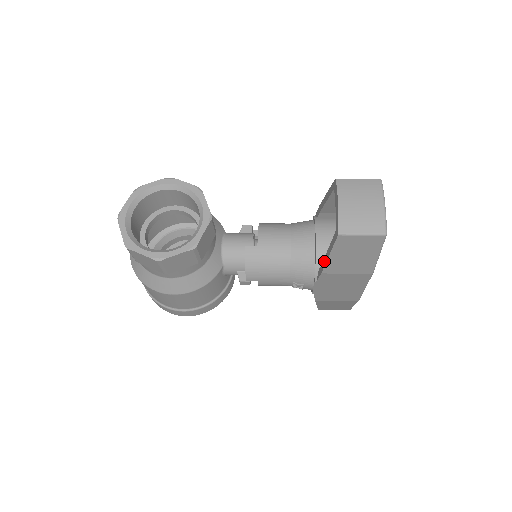
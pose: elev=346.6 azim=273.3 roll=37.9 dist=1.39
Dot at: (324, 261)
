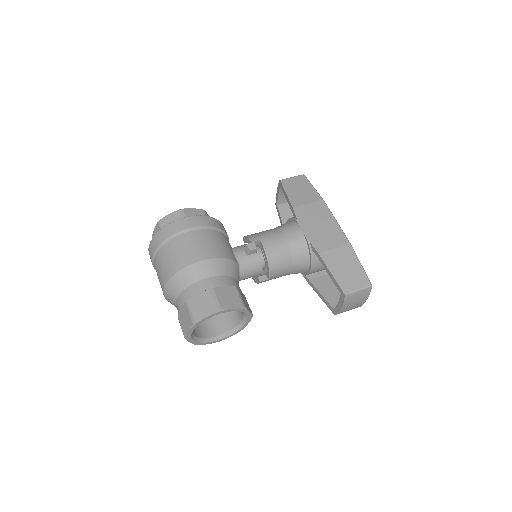
Dot at: (314, 288)
